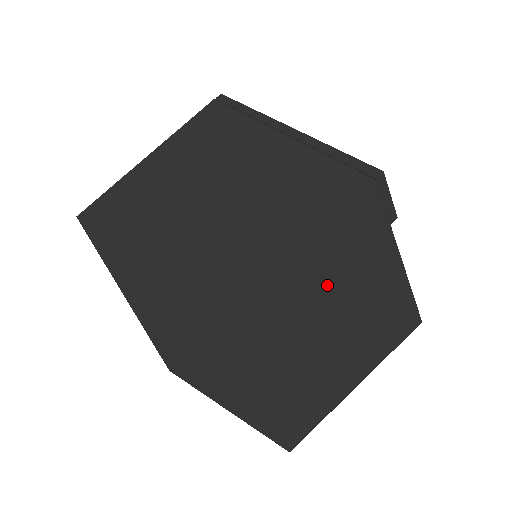
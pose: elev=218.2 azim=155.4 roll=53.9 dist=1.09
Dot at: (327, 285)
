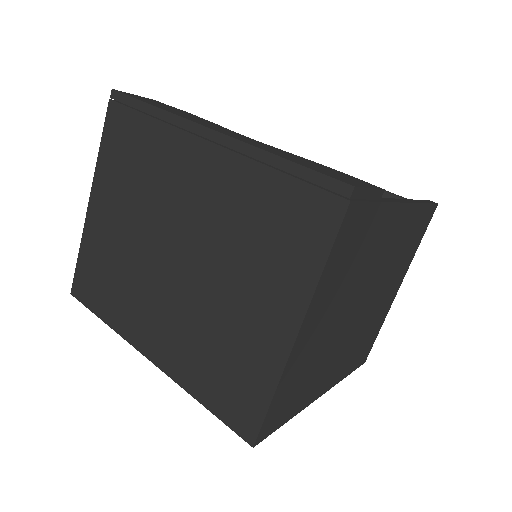
Dot at: (344, 290)
